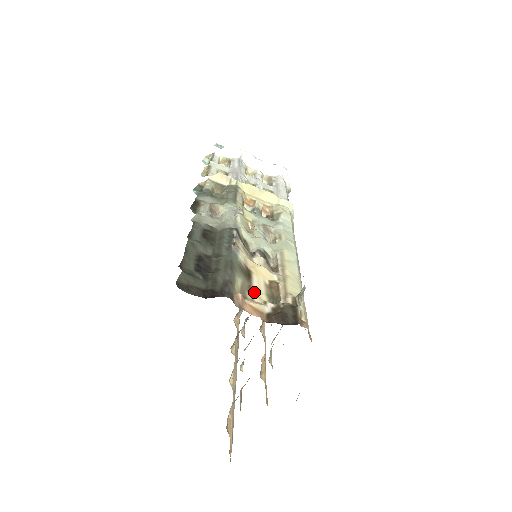
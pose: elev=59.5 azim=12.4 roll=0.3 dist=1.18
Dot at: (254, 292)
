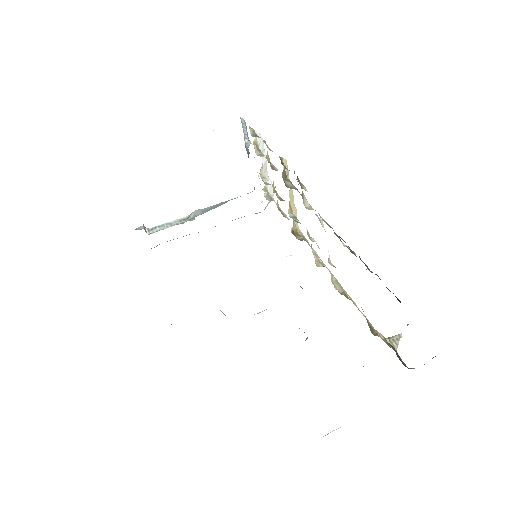
Dot at: occluded
